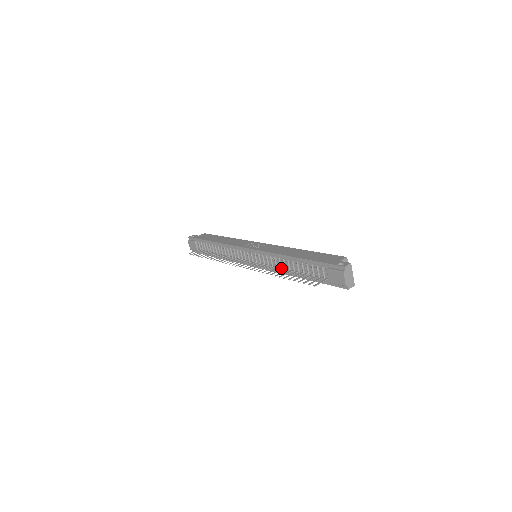
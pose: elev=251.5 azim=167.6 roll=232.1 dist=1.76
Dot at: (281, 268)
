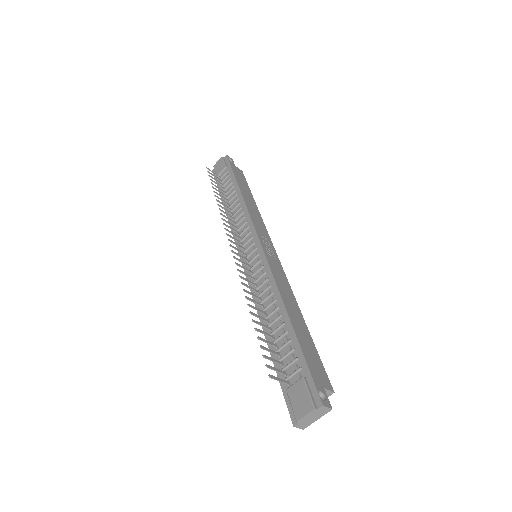
Dot at: (262, 303)
